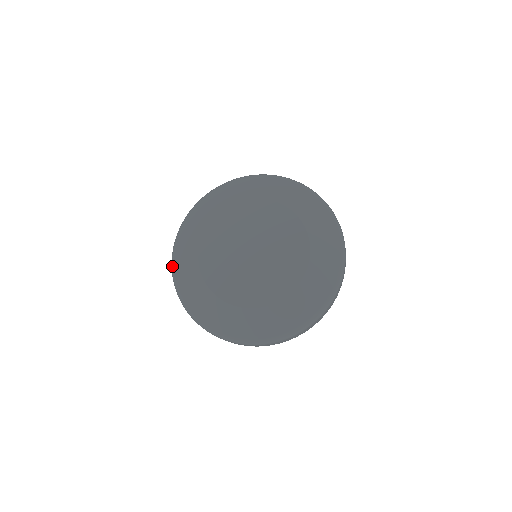
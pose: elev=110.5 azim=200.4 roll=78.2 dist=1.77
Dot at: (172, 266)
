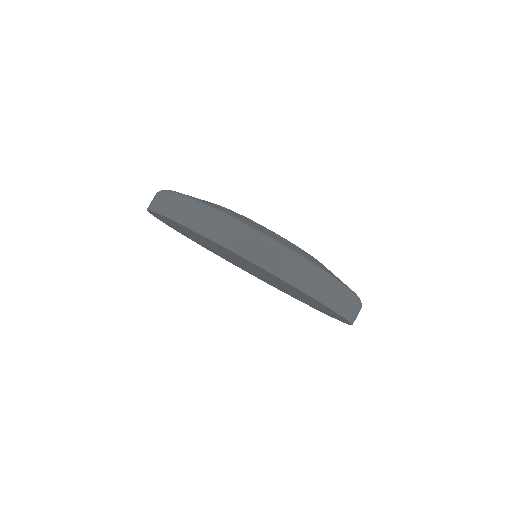
Dot at: occluded
